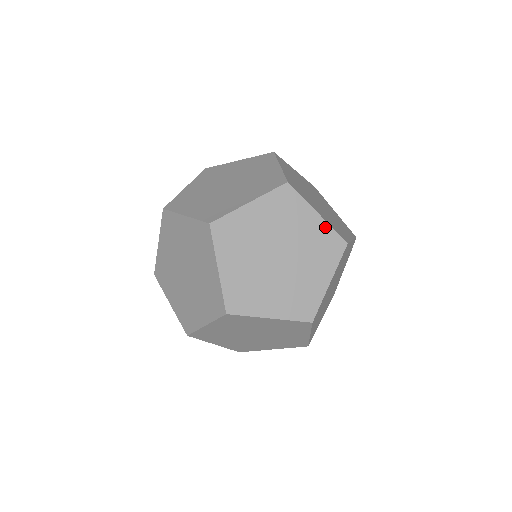
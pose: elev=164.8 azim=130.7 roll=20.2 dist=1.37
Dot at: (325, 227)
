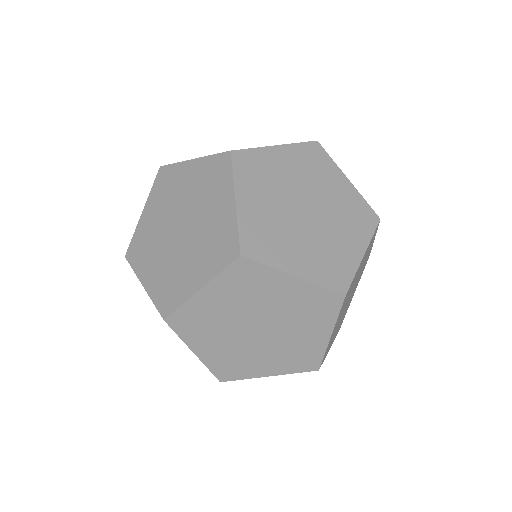
Dot at: (293, 149)
